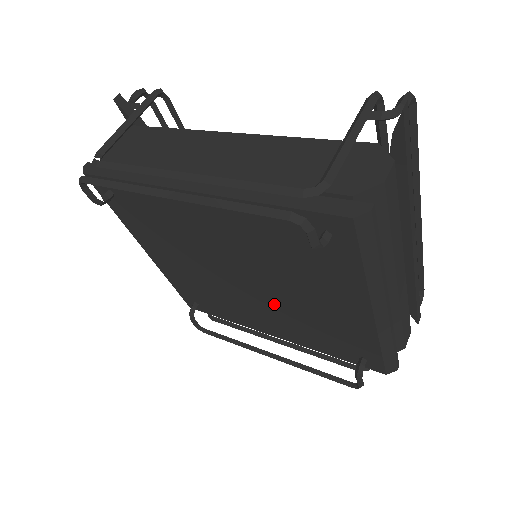
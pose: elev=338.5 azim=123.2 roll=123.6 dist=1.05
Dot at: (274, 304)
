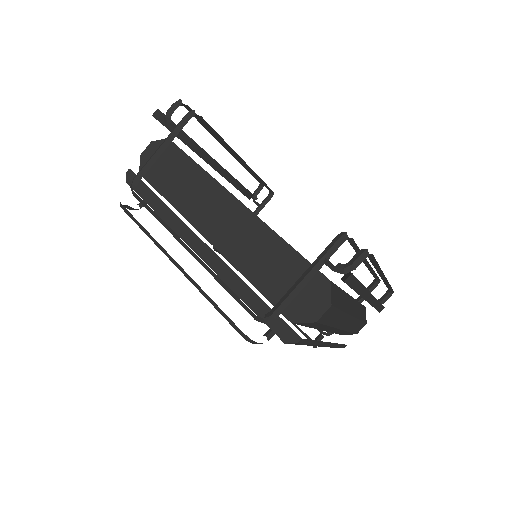
Dot at: occluded
